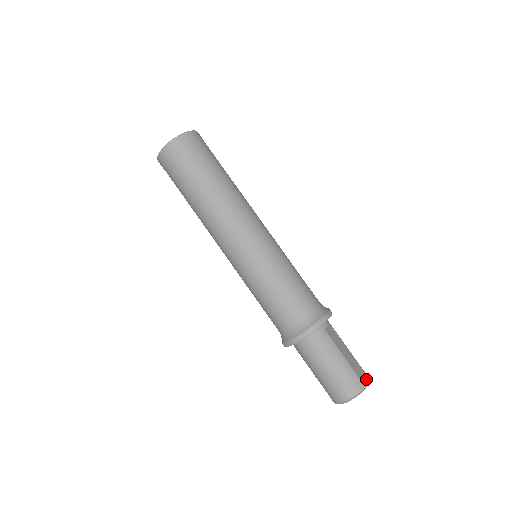
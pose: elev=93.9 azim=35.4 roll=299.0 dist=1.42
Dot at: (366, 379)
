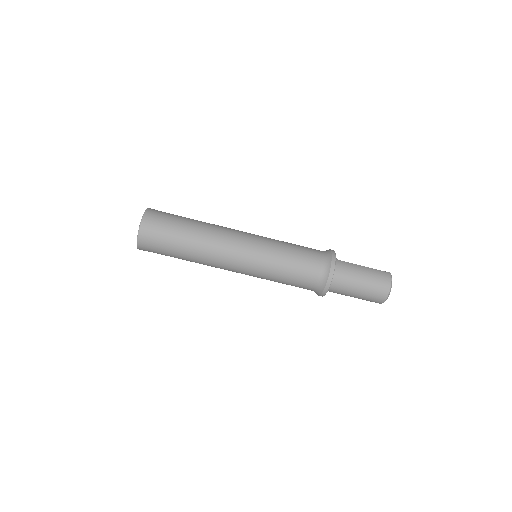
Dot at: occluded
